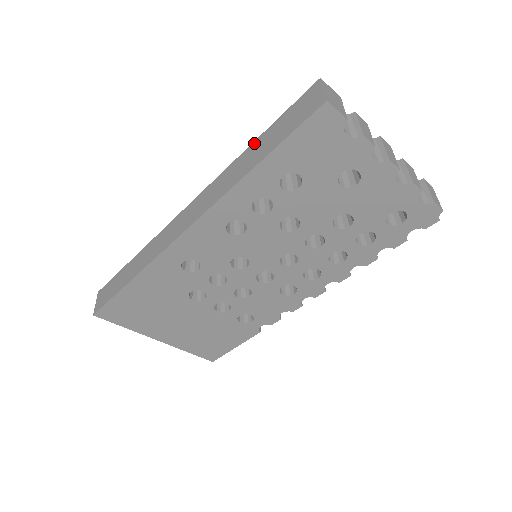
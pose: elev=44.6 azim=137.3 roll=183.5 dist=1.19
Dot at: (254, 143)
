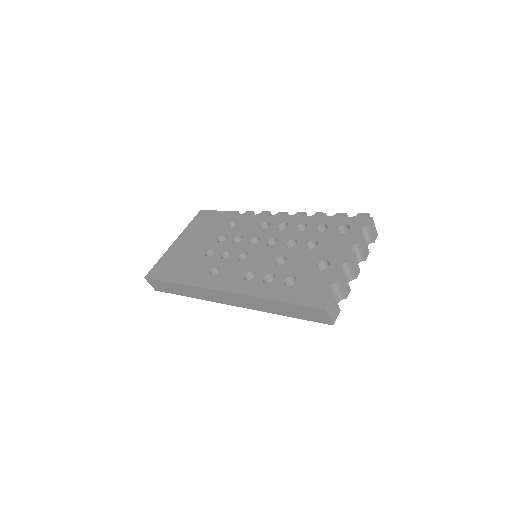
Dot at: (275, 302)
